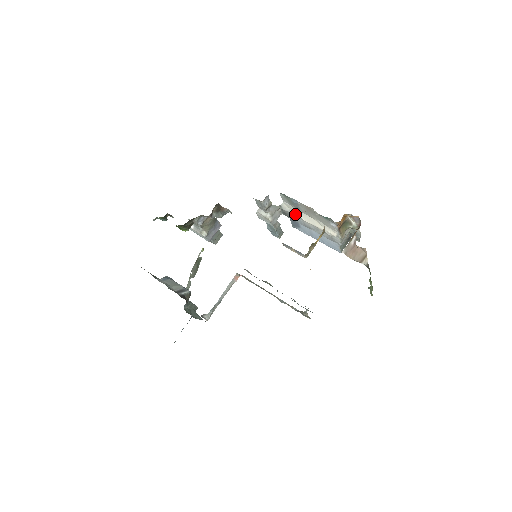
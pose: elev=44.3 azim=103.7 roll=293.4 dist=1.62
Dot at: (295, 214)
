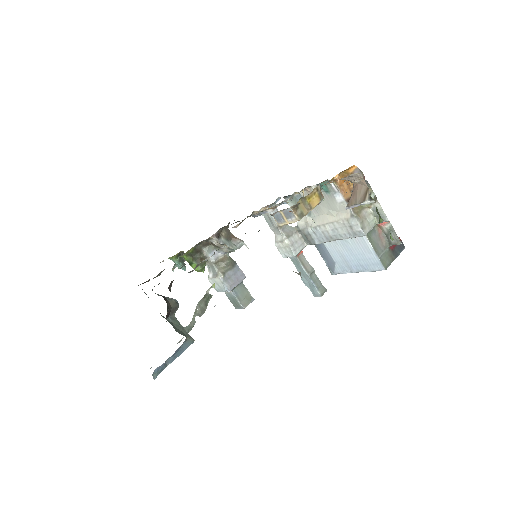
Dot at: (311, 225)
